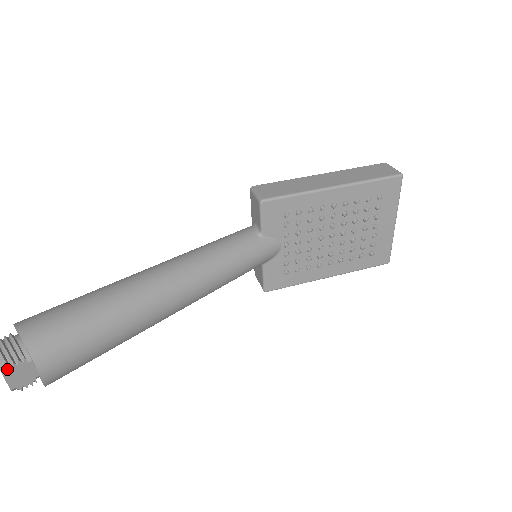
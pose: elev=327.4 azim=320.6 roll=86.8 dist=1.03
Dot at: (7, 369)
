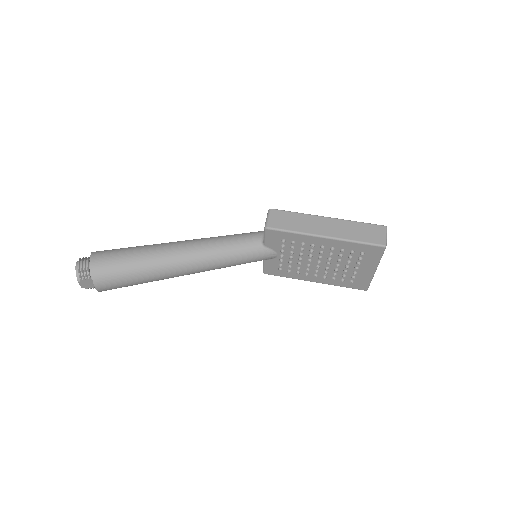
Dot at: (80, 280)
